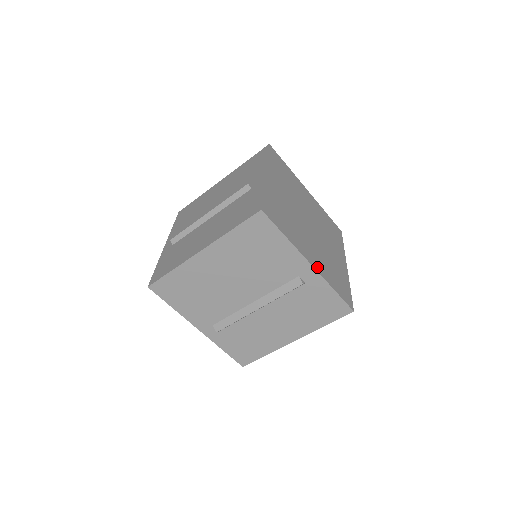
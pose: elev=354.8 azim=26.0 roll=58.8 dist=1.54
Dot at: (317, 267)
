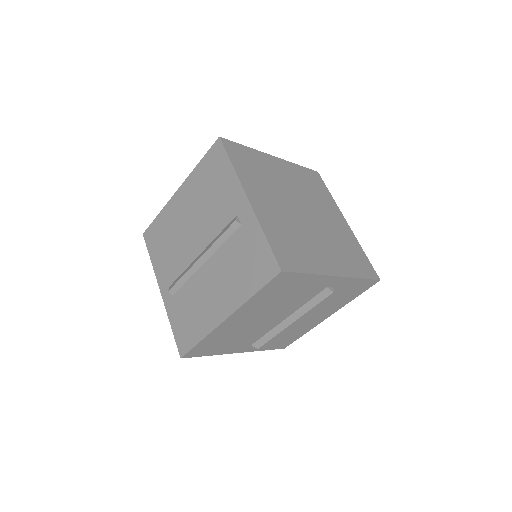
Dot at: (341, 271)
